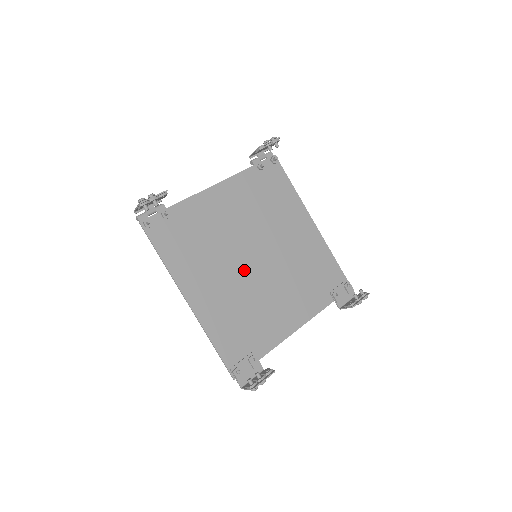
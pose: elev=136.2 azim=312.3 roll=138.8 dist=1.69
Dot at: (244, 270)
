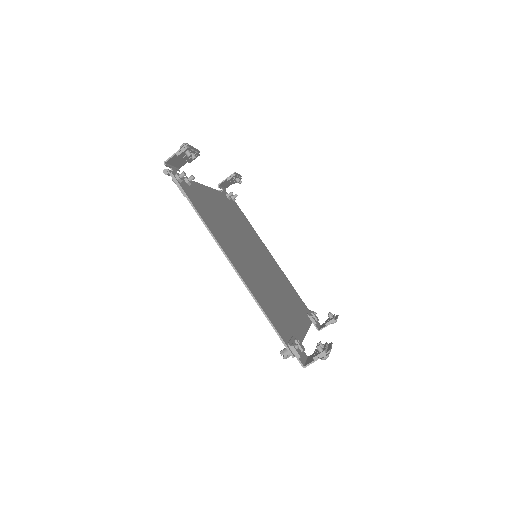
Dot at: (253, 263)
